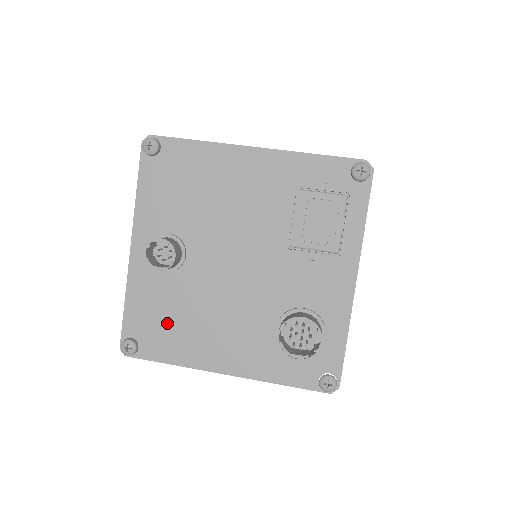
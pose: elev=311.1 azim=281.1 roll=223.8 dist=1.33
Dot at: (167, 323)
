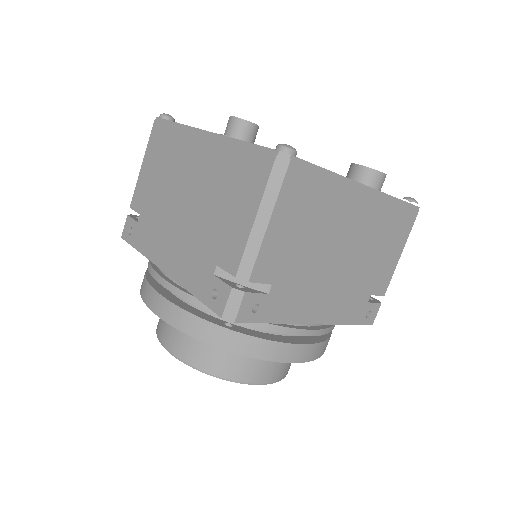
Dot at: occluded
